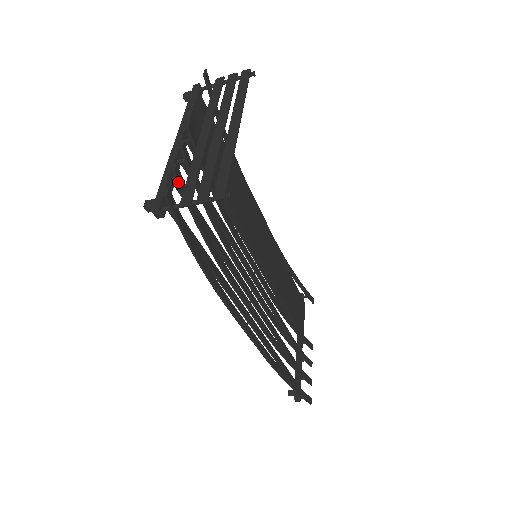
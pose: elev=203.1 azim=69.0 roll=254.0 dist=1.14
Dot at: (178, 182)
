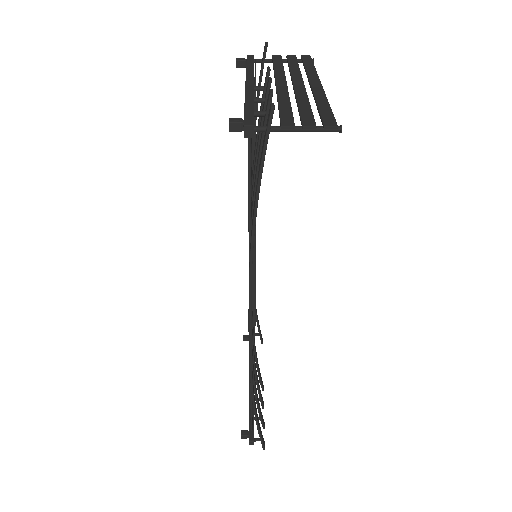
Dot at: (268, 110)
